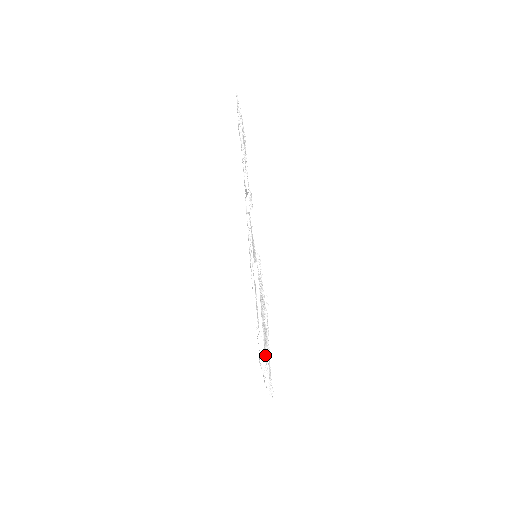
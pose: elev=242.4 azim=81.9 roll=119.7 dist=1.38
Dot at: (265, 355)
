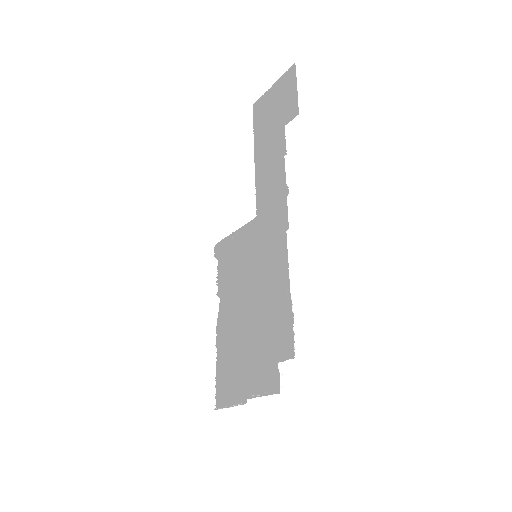
Dot at: (273, 382)
